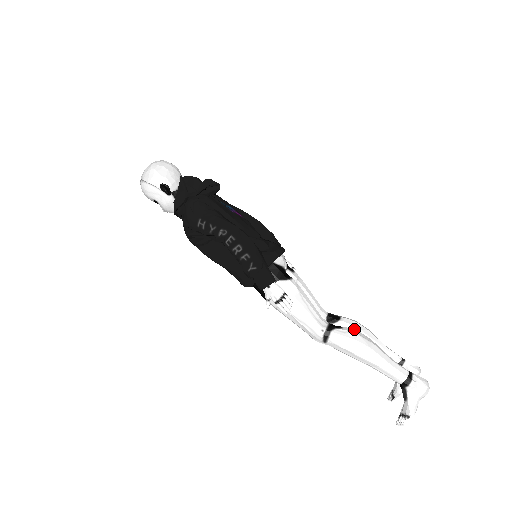
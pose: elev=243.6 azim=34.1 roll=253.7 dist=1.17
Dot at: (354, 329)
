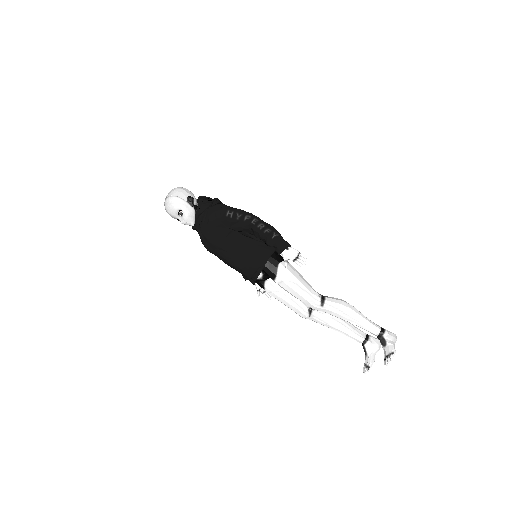
Dot at: occluded
